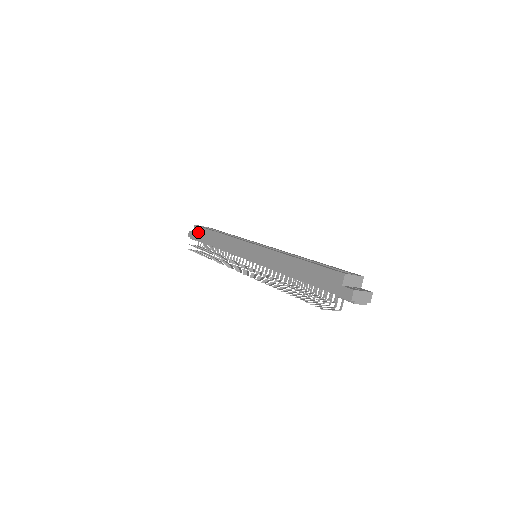
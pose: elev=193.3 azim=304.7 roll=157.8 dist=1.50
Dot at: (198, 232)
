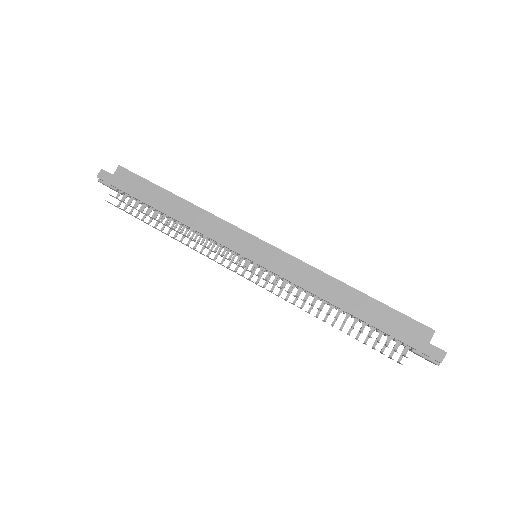
Dot at: (129, 180)
